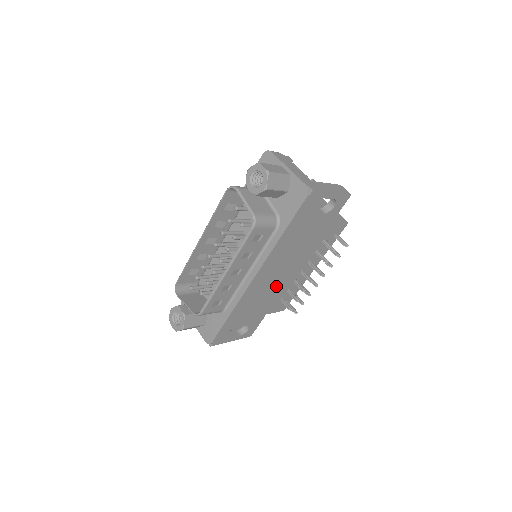
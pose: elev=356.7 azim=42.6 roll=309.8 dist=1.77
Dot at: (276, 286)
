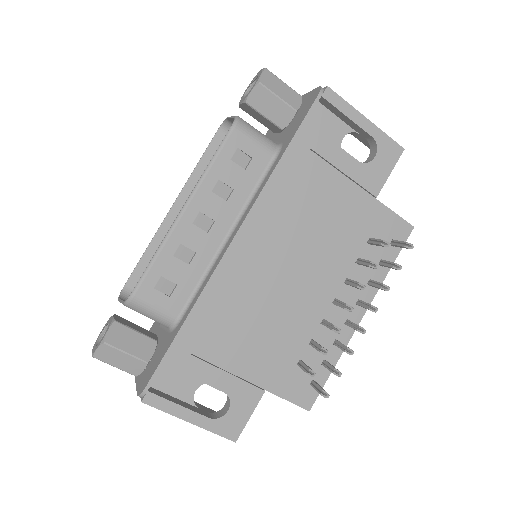
Dot at: (284, 309)
